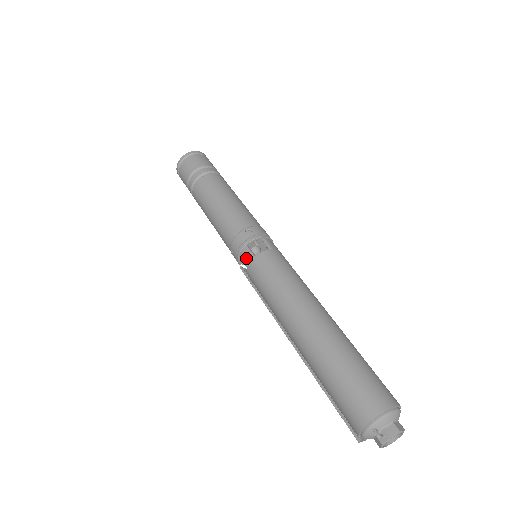
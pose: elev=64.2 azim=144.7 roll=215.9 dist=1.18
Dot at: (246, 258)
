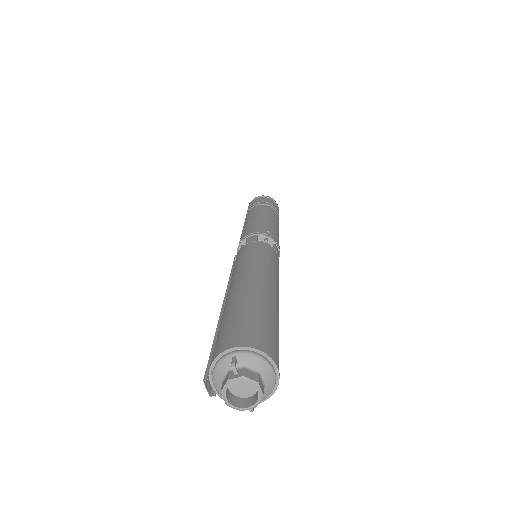
Dot at: (249, 240)
